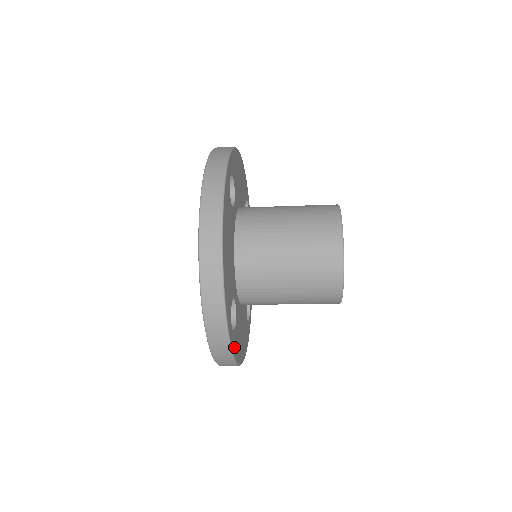
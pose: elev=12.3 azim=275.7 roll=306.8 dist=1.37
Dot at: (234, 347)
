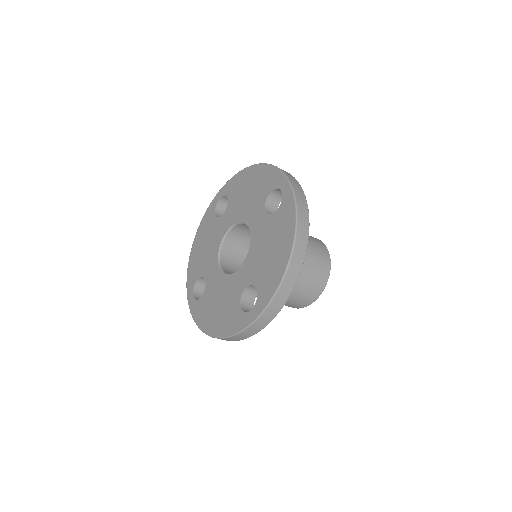
Dot at: occluded
